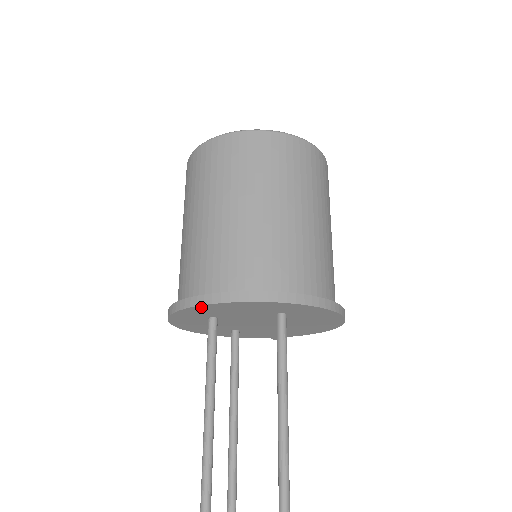
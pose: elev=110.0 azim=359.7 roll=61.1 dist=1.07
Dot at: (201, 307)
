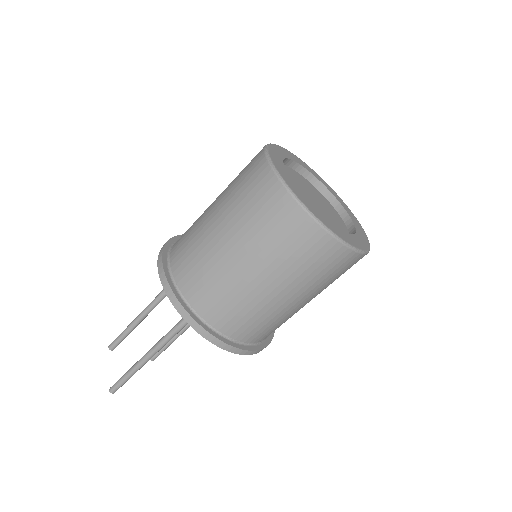
Dot at: occluded
